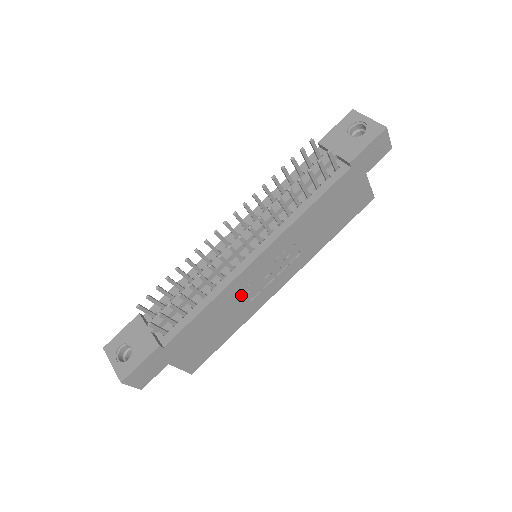
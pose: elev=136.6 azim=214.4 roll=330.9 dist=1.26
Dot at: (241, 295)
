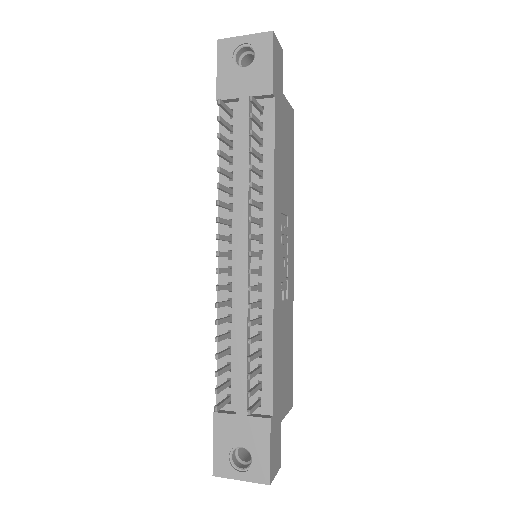
Dot at: (282, 302)
